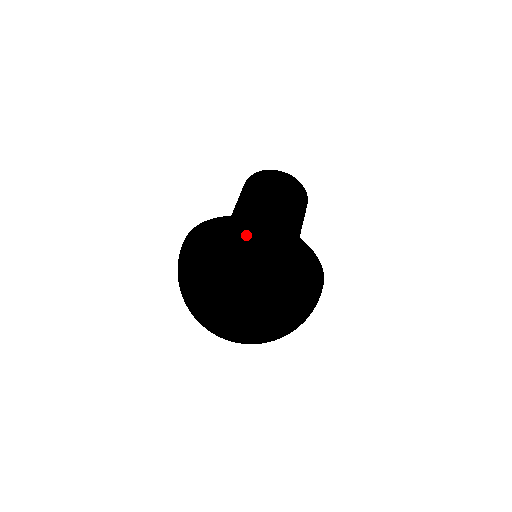
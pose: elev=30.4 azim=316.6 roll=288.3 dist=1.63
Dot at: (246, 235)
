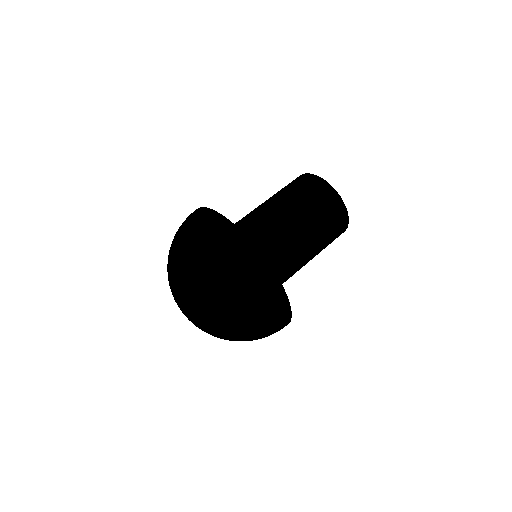
Dot at: (183, 222)
